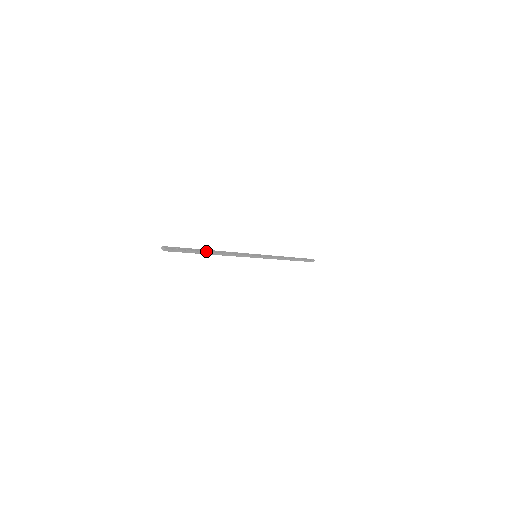
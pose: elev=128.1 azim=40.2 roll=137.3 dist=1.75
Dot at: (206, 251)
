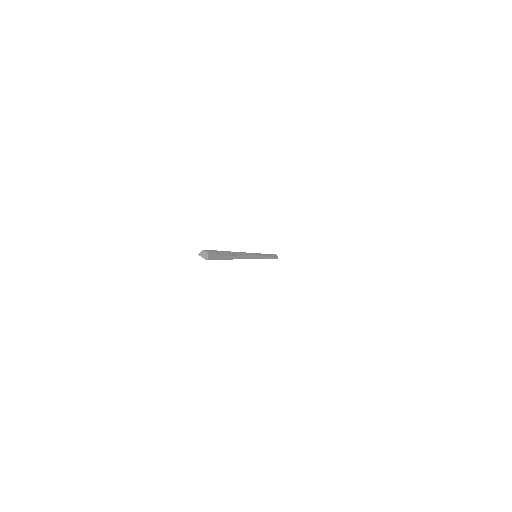
Dot at: (234, 254)
